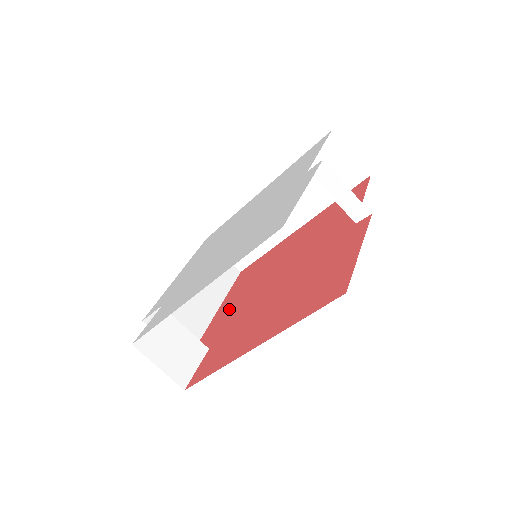
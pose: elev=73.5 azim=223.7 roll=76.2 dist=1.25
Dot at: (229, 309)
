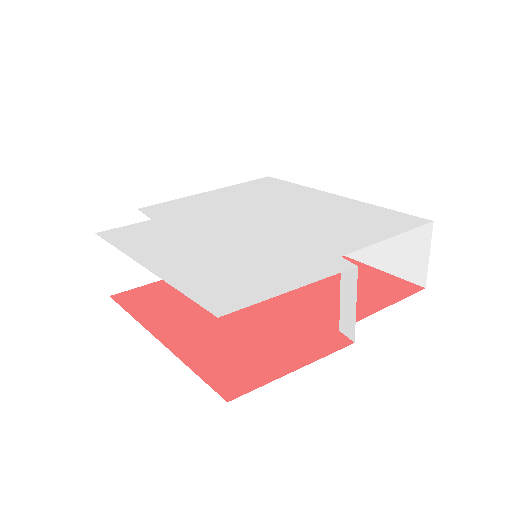
Dot at: occluded
